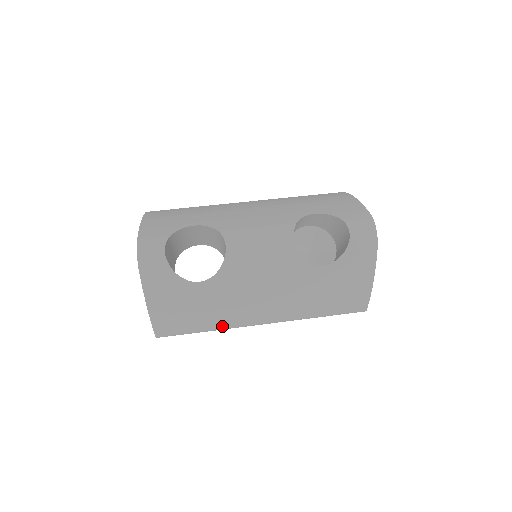
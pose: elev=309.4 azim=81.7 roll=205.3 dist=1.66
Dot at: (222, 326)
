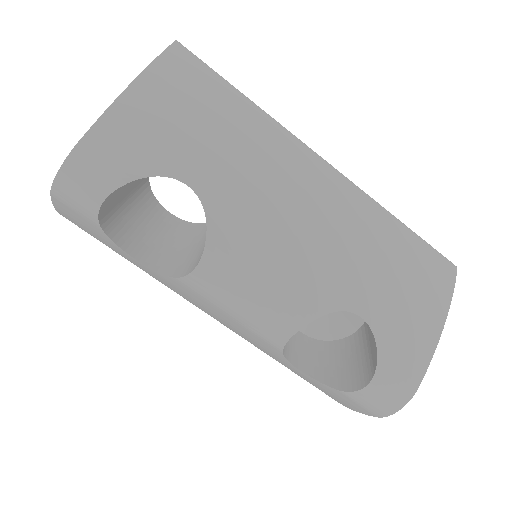
Dot at: occluded
